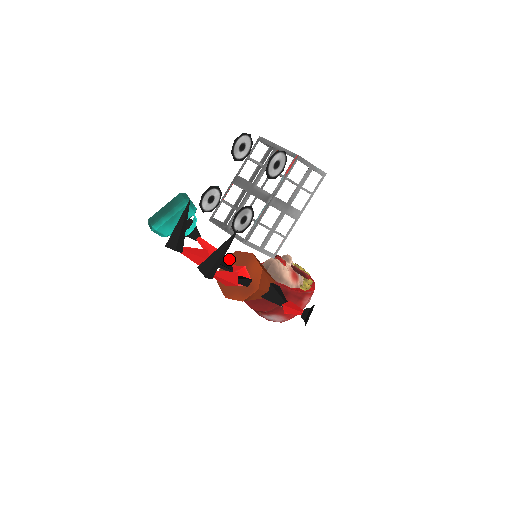
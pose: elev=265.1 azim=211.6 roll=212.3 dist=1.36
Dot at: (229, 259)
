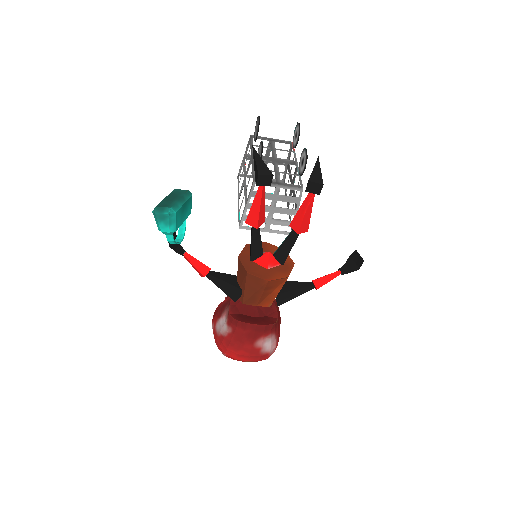
Dot at: (245, 252)
